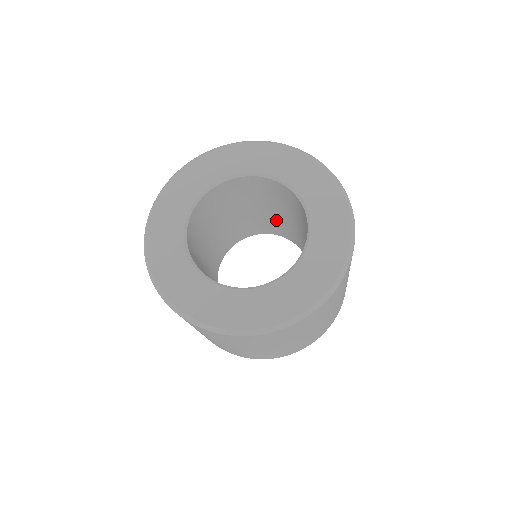
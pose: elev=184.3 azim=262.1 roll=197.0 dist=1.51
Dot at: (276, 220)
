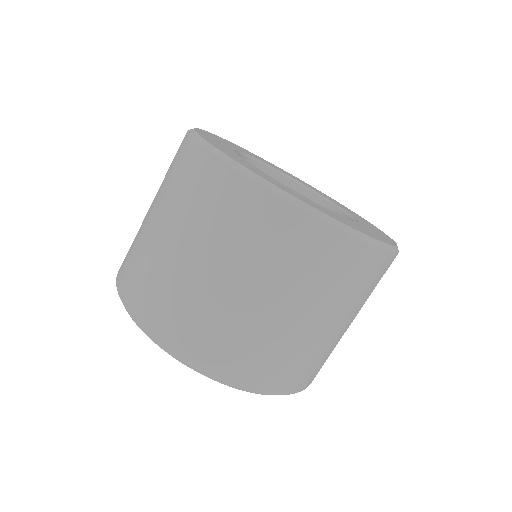
Dot at: occluded
